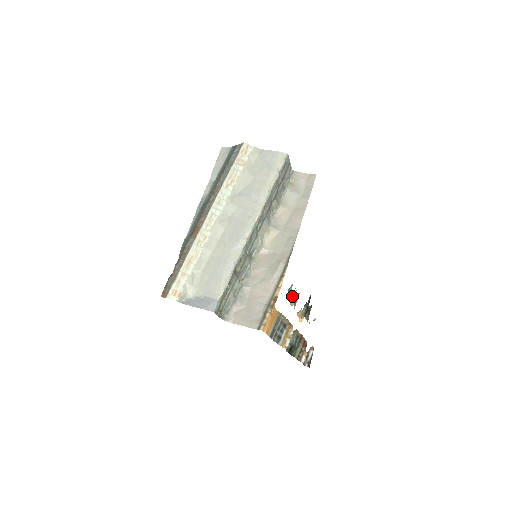
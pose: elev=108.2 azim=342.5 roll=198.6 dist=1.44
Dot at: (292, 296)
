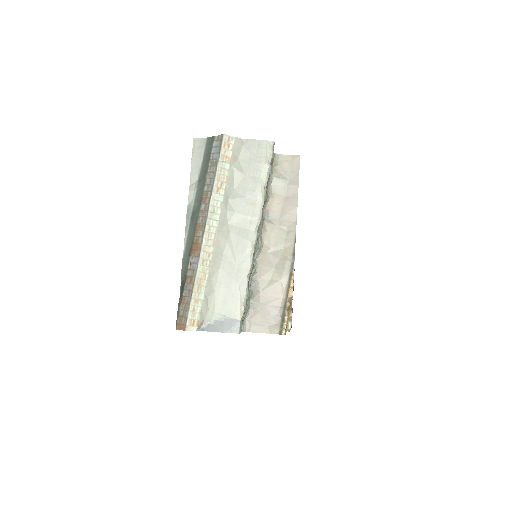
Dot at: occluded
